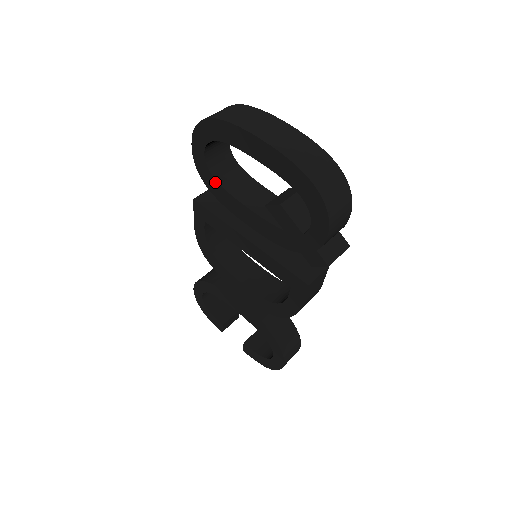
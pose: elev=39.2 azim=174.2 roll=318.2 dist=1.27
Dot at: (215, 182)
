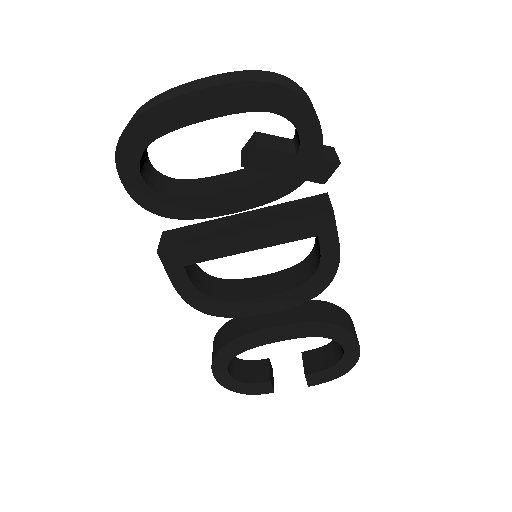
Dot at: (172, 200)
